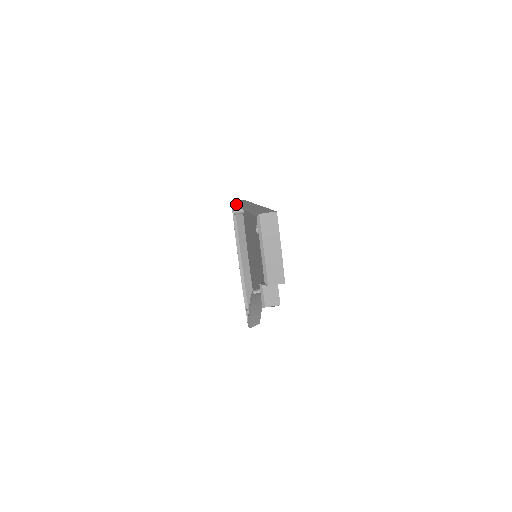
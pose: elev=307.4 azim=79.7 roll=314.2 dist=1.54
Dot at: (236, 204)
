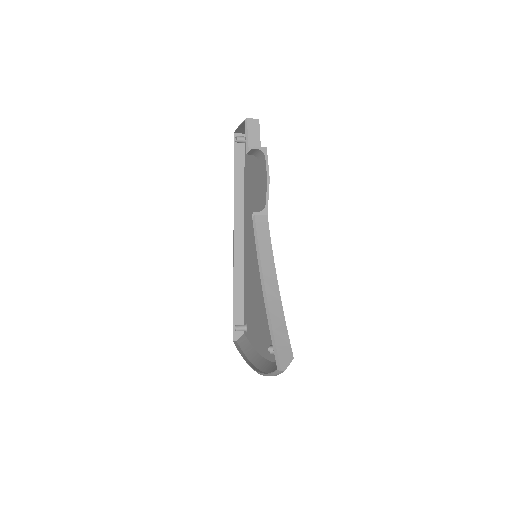
Dot at: (233, 284)
